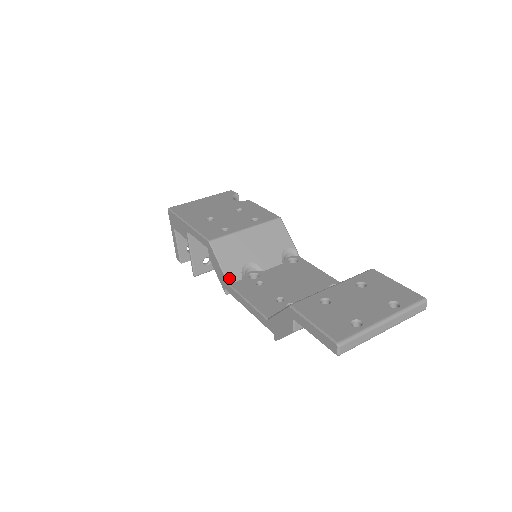
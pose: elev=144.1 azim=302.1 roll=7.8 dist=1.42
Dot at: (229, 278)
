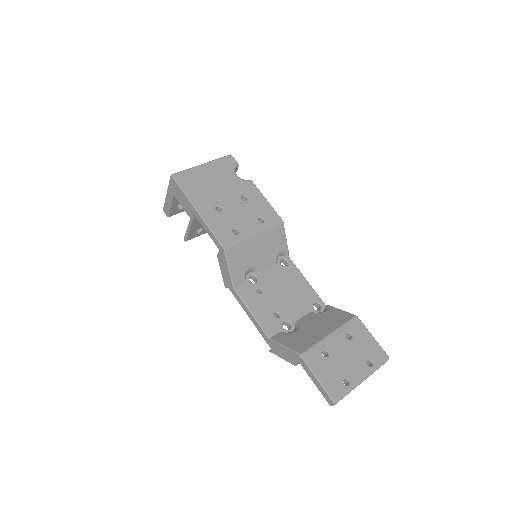
Dot at: (235, 282)
